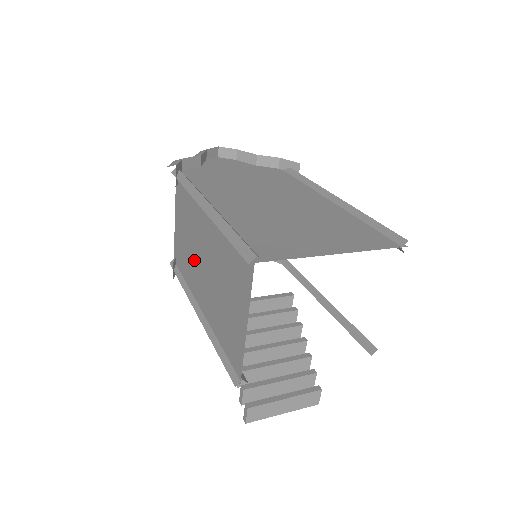
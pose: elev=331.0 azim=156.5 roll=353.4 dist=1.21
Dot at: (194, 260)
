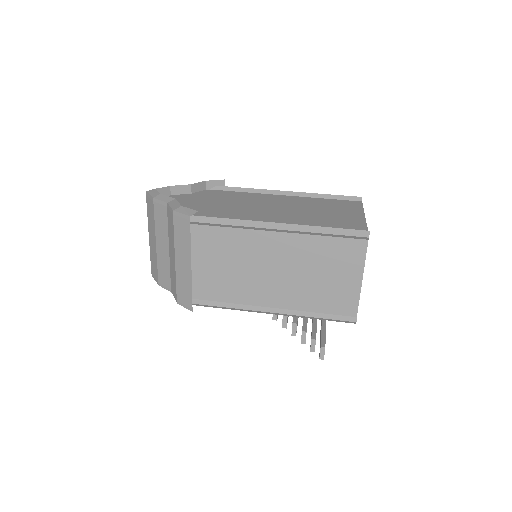
Dot at: (249, 276)
